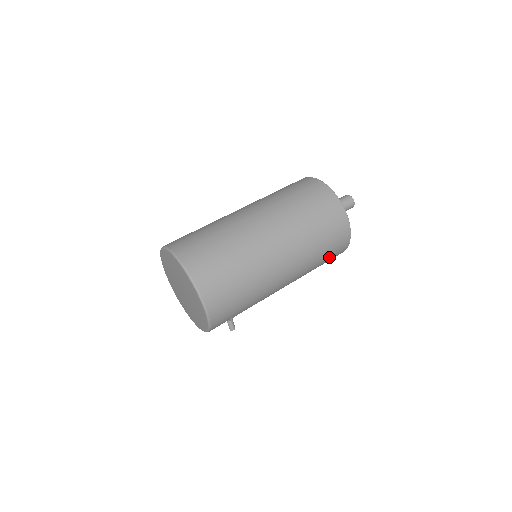
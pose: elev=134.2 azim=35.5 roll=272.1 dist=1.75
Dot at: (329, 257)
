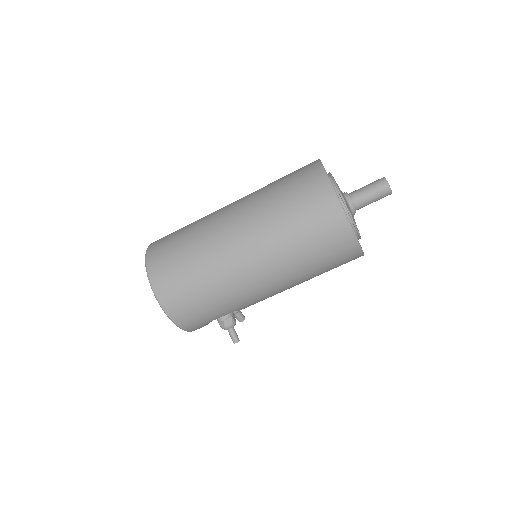
Dot at: (322, 246)
